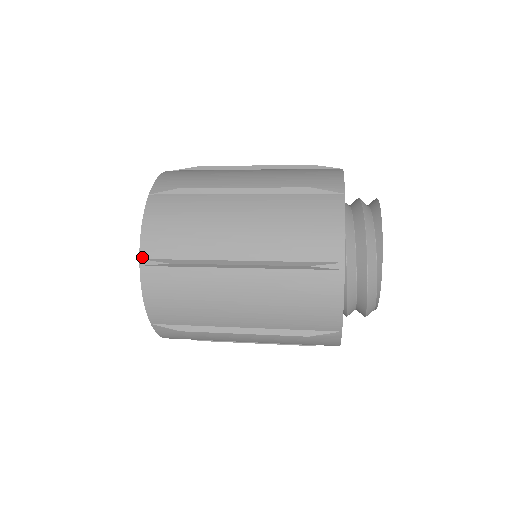
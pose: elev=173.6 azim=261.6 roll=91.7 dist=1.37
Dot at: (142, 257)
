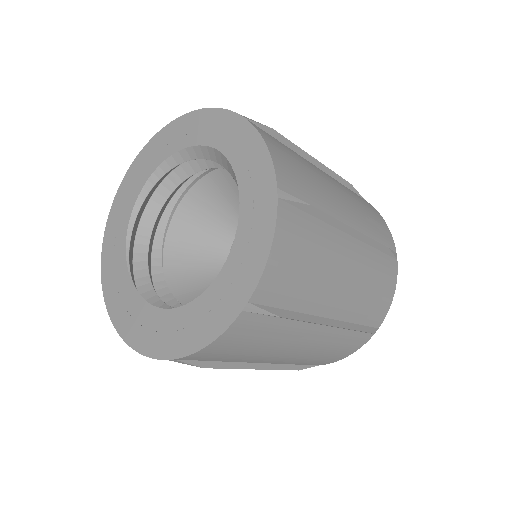
Dot at: (252, 300)
